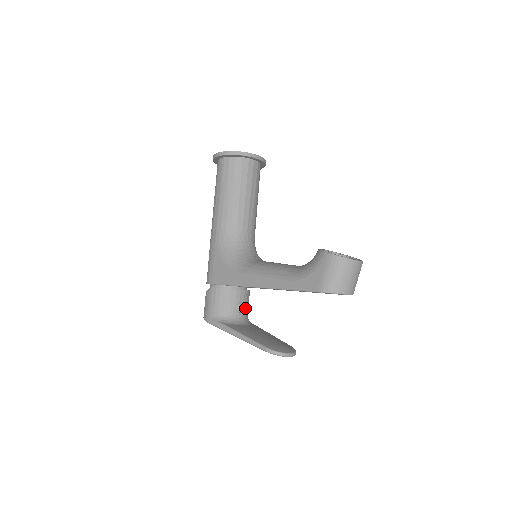
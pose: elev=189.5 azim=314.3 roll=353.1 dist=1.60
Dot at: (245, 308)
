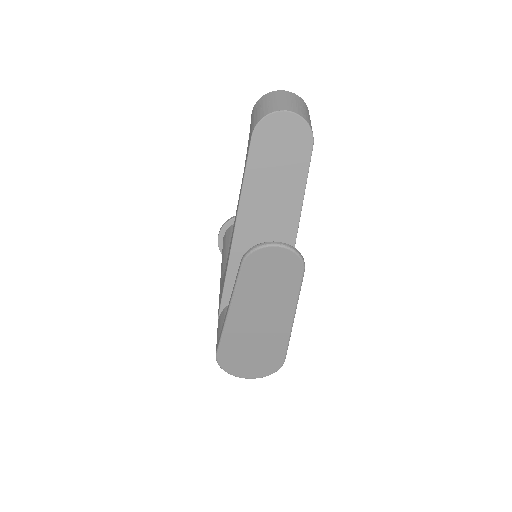
Dot at: occluded
